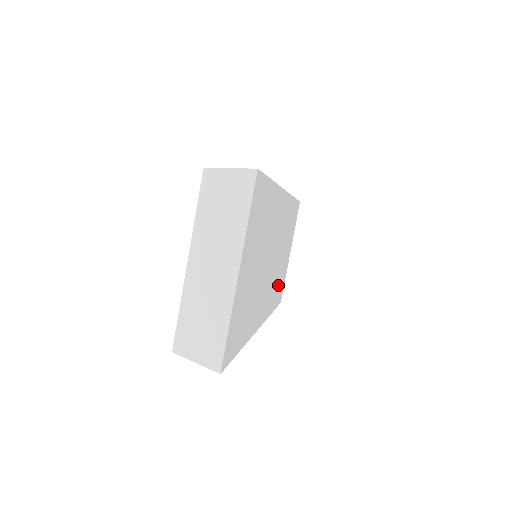
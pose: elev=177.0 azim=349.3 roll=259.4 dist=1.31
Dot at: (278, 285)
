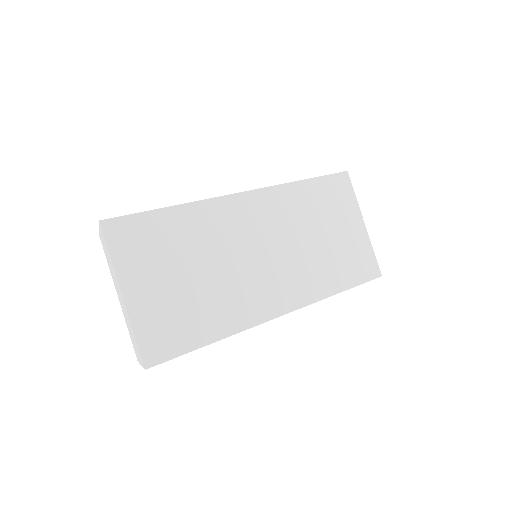
Dot at: (334, 265)
